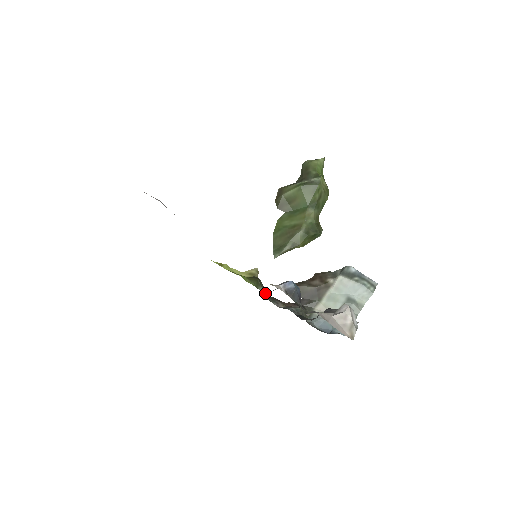
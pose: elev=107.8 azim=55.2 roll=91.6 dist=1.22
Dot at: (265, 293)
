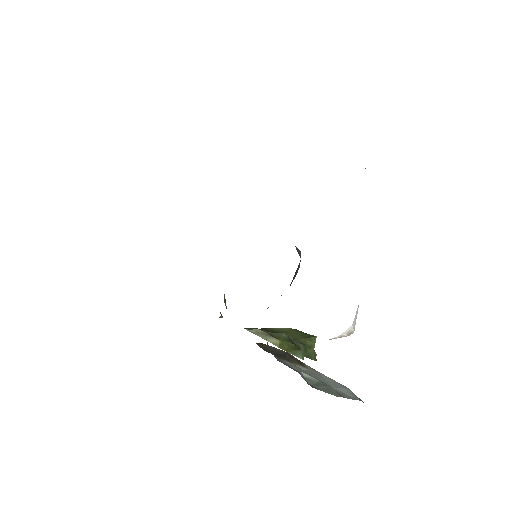
Dot at: occluded
